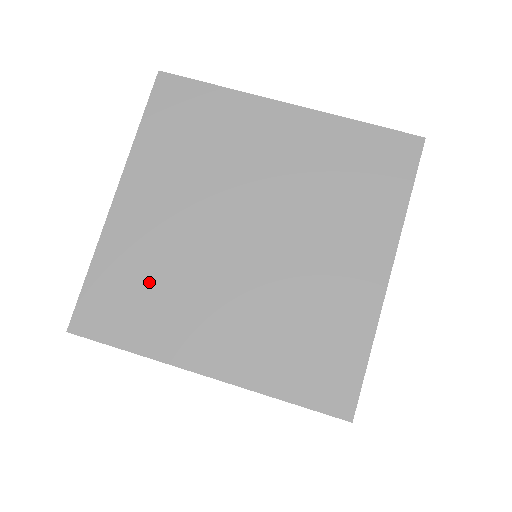
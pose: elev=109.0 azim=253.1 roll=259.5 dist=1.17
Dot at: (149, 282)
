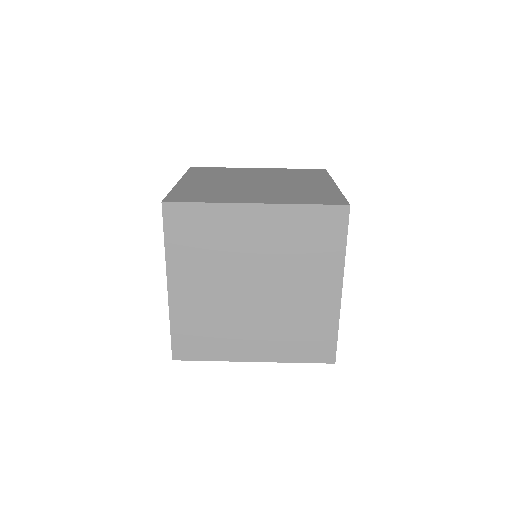
Dot at: (207, 327)
